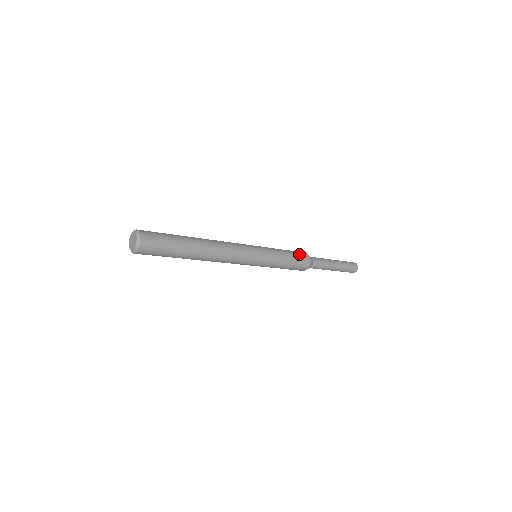
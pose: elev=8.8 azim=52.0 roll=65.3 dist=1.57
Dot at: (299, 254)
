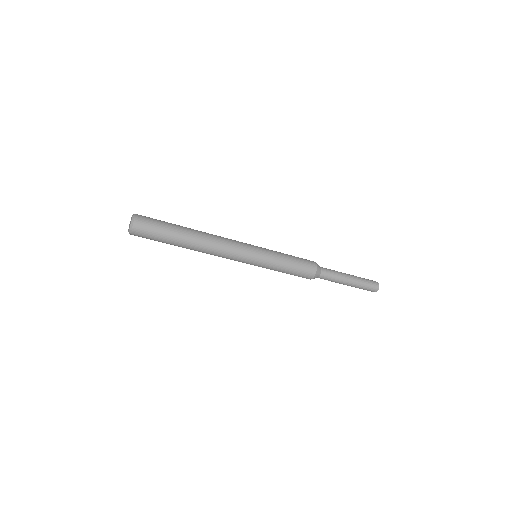
Dot at: occluded
